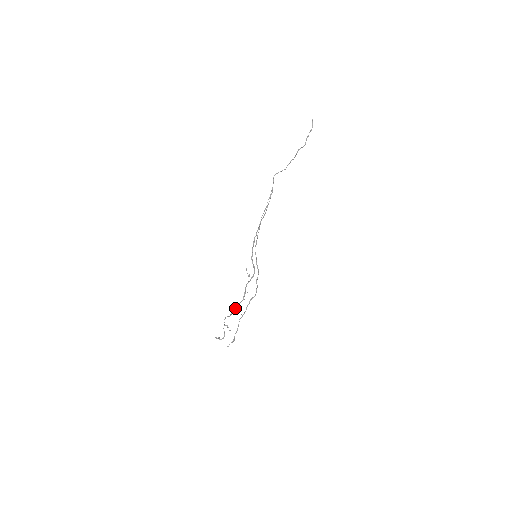
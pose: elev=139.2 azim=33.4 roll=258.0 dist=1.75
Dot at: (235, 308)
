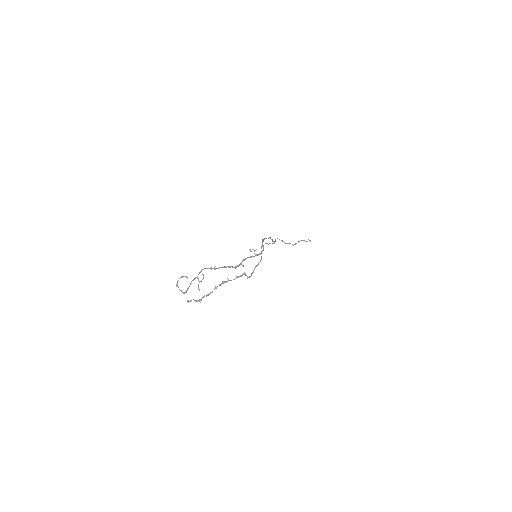
Dot at: (224, 266)
